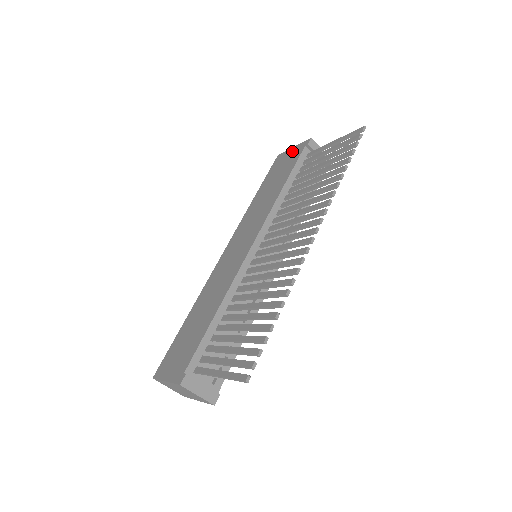
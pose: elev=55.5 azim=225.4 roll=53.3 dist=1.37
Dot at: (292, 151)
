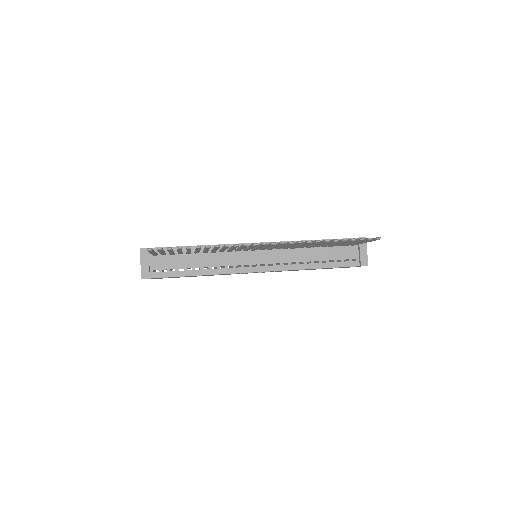
Dot at: occluded
